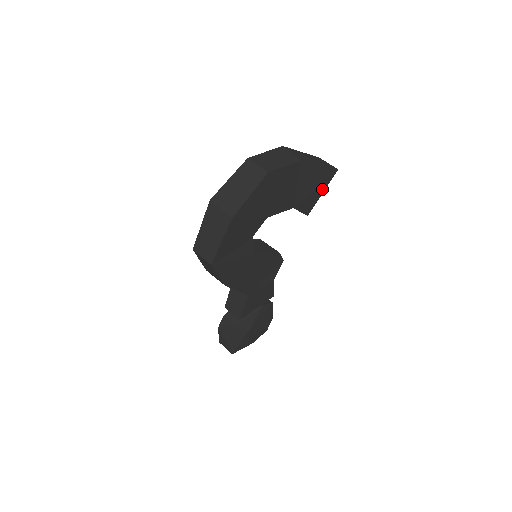
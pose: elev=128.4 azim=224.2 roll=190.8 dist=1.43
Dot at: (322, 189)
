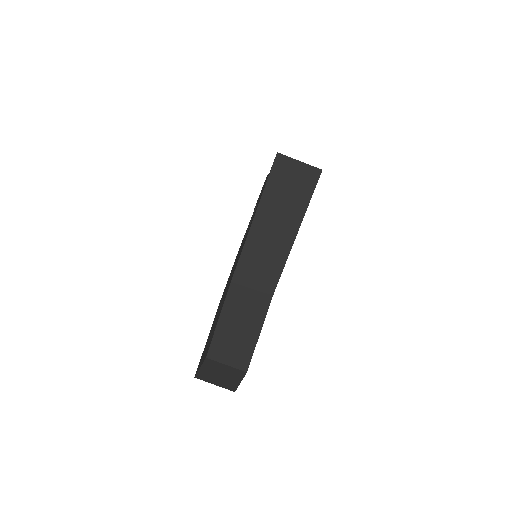
Dot at: occluded
